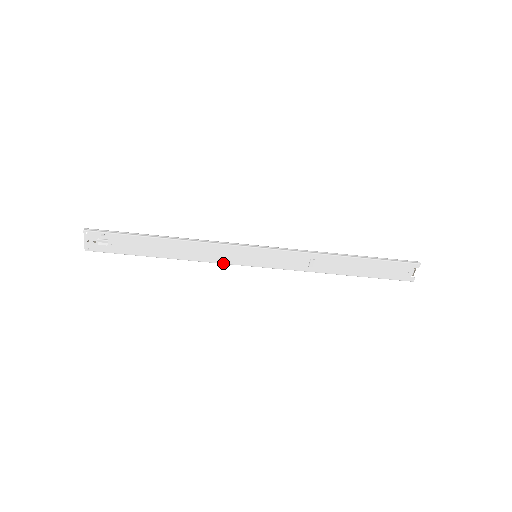
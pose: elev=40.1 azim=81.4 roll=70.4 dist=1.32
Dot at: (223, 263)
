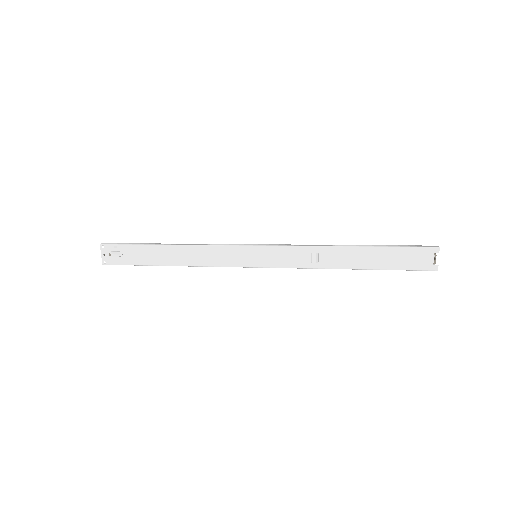
Dot at: (225, 266)
